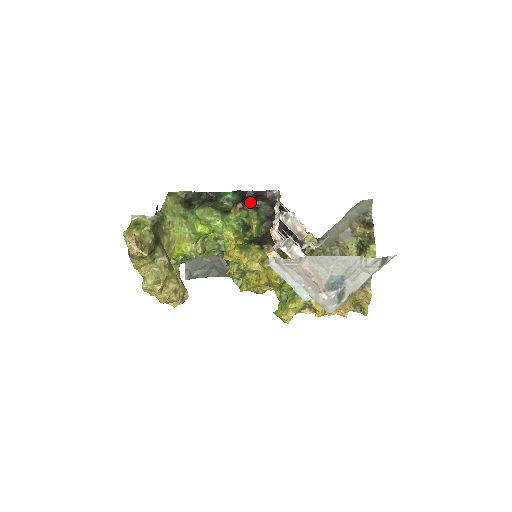
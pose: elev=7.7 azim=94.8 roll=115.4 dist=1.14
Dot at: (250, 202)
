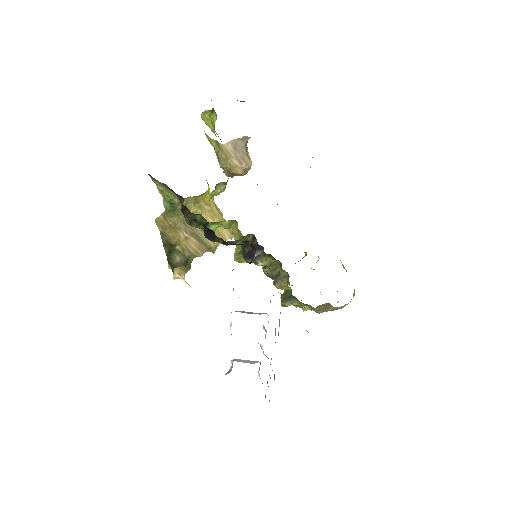
Dot at: (215, 235)
